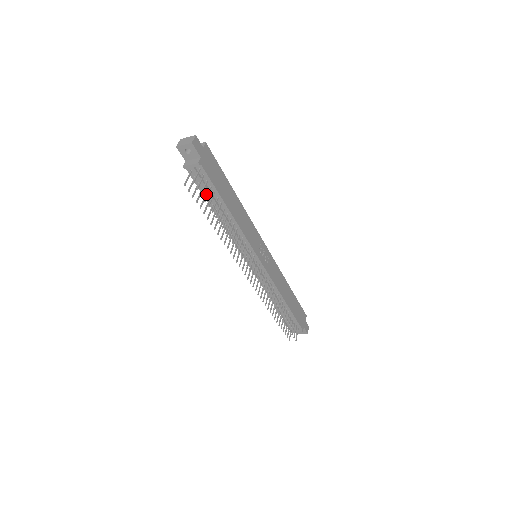
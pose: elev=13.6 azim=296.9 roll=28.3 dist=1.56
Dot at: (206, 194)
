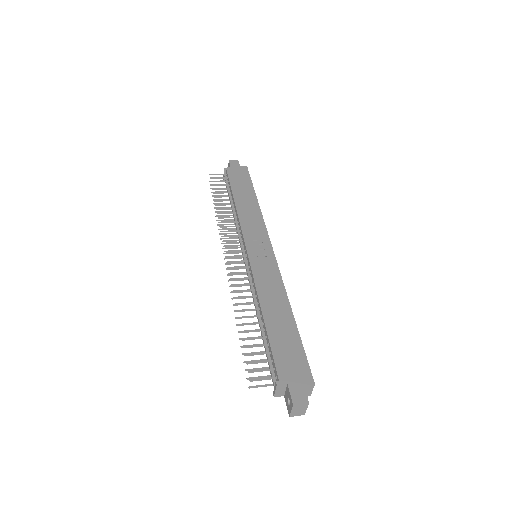
Dot at: occluded
